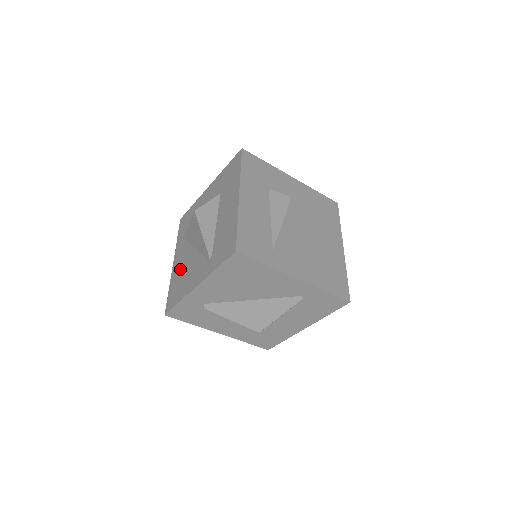
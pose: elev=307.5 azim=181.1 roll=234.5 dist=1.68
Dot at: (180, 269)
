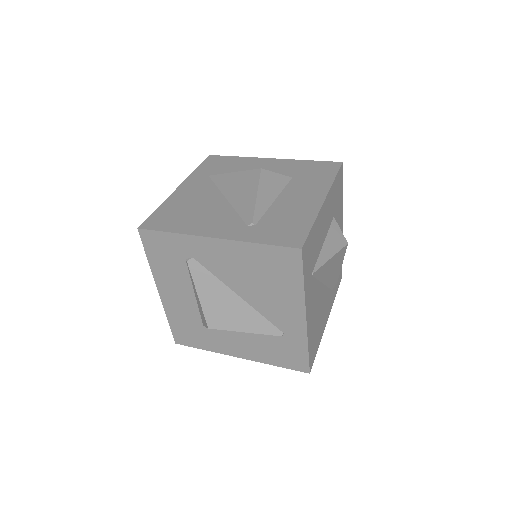
Dot at: (190, 201)
